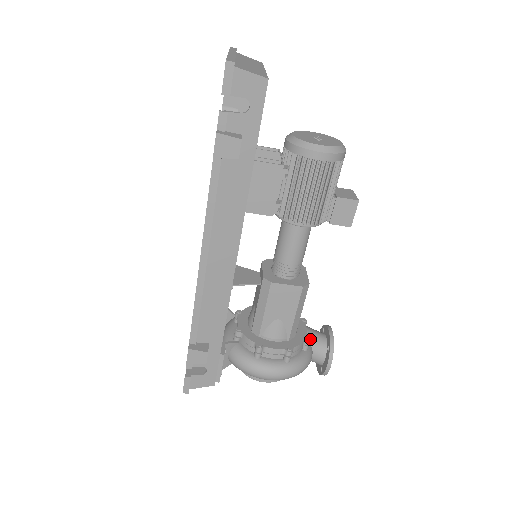
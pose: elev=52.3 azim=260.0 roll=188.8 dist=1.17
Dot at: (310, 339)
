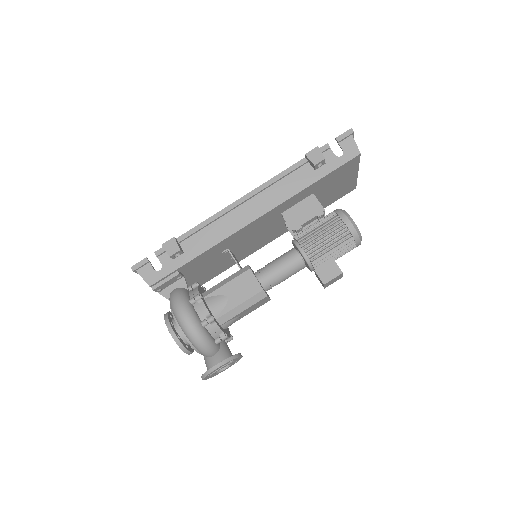
Dot at: occluded
